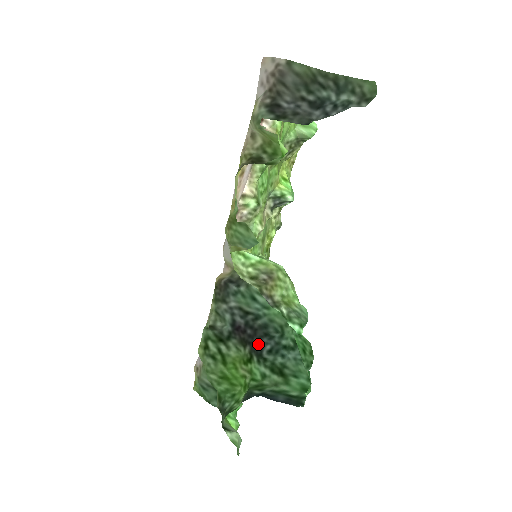
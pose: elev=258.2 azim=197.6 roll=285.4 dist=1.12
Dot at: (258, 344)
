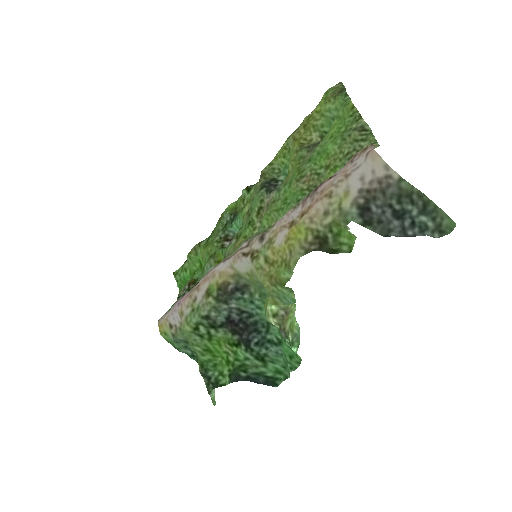
Dot at: (248, 338)
